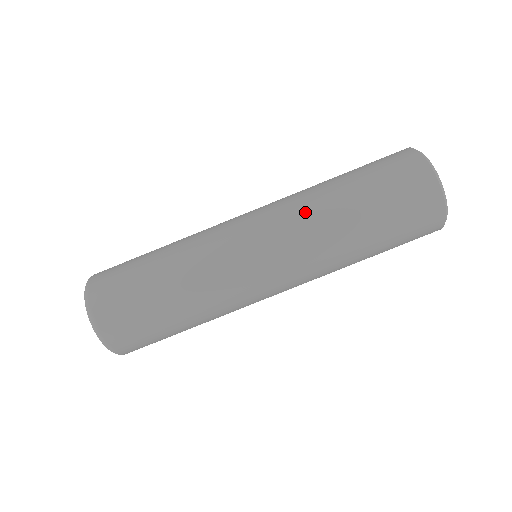
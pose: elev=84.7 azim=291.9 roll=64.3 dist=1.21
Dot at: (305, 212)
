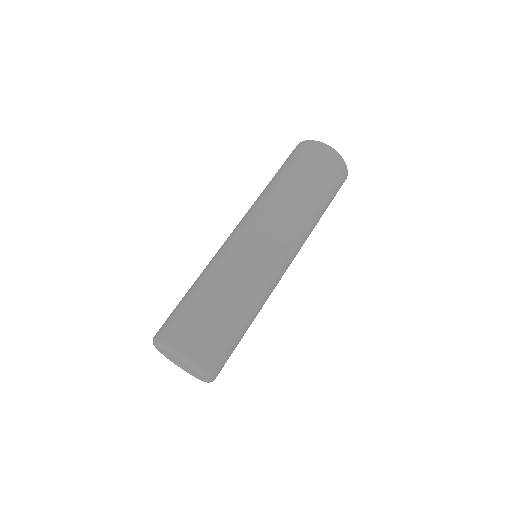
Dot at: occluded
